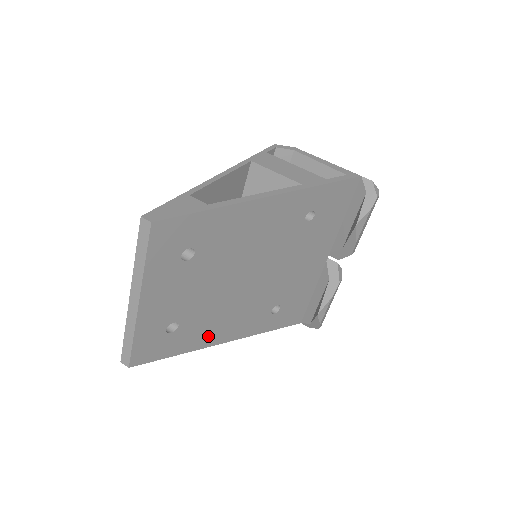
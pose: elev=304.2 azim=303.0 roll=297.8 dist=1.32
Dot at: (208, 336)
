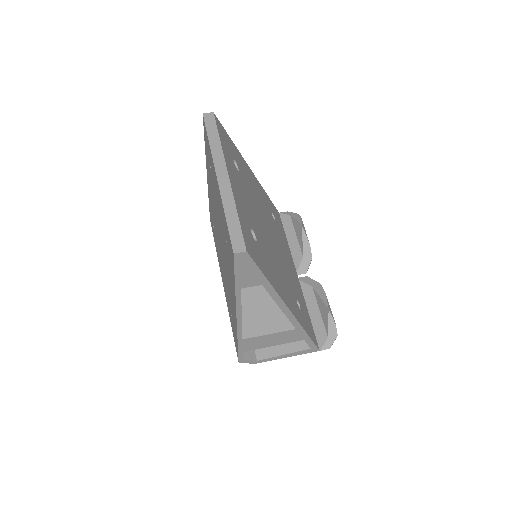
Dot at: (276, 282)
